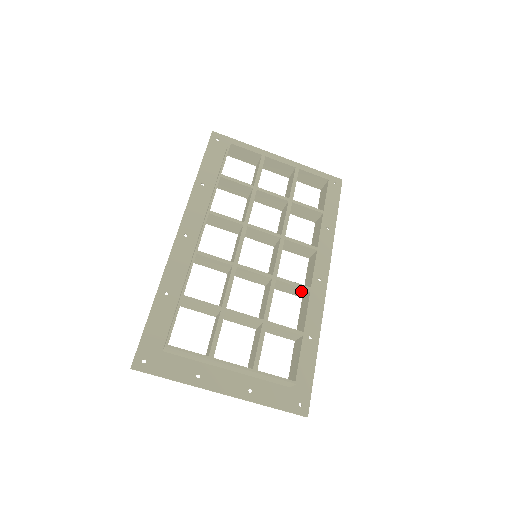
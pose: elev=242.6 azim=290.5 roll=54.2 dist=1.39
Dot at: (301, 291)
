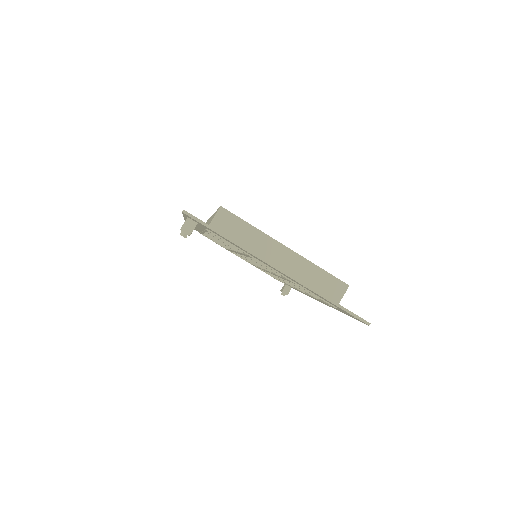
Dot at: occluded
